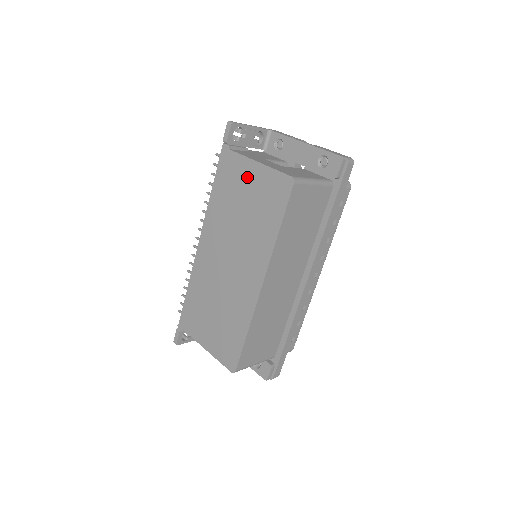
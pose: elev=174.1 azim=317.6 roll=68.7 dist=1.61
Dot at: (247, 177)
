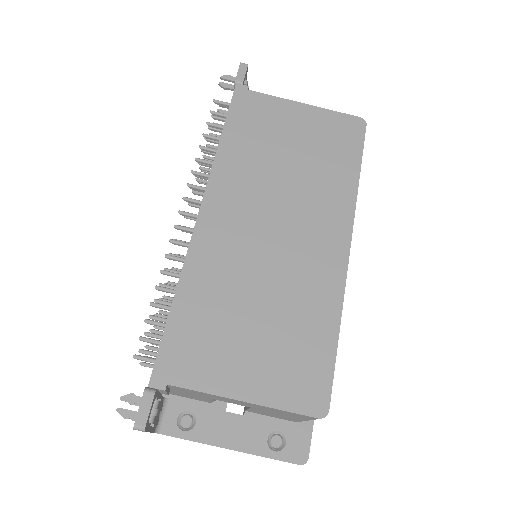
Dot at: (290, 119)
